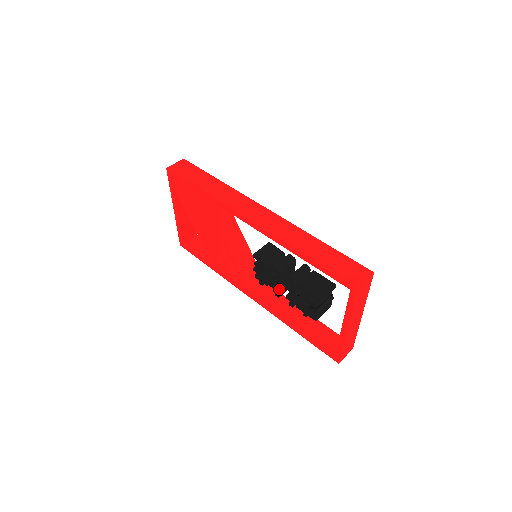
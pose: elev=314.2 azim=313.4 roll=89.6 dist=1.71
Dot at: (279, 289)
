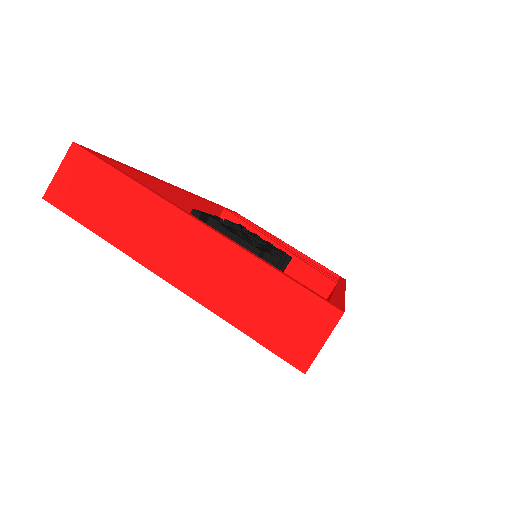
Dot at: occluded
